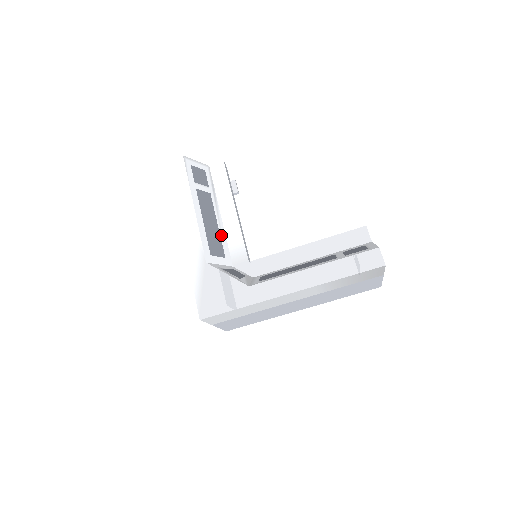
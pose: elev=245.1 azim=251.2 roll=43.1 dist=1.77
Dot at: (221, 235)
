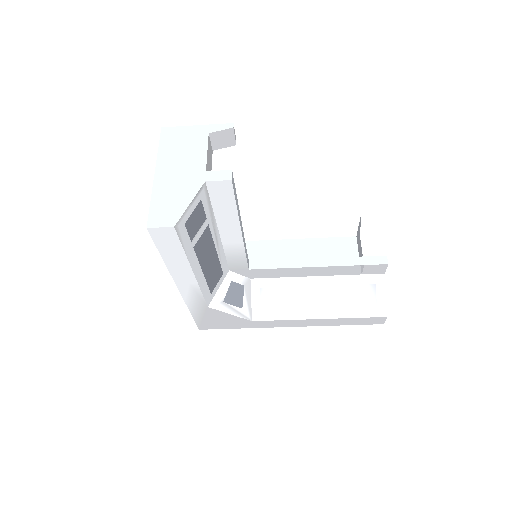
Dot at: (219, 257)
